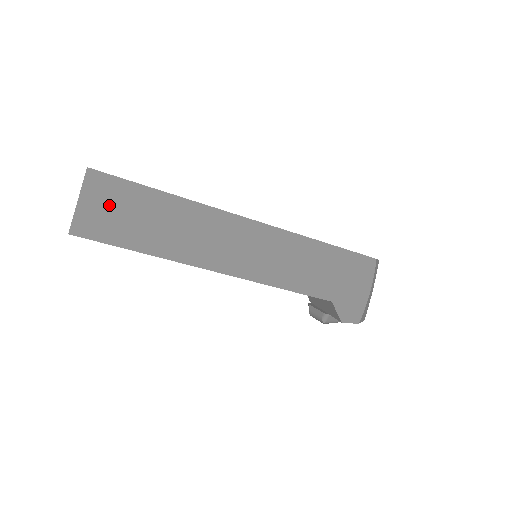
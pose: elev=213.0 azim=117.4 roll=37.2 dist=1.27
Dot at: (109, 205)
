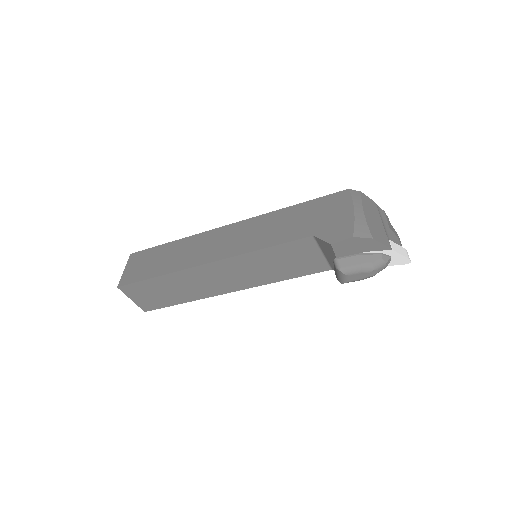
Dot at: (140, 264)
